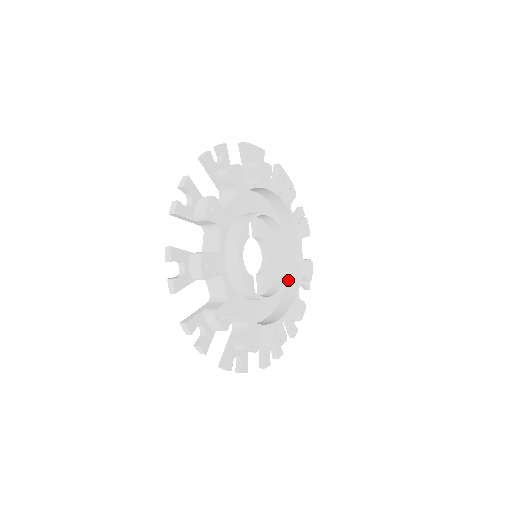
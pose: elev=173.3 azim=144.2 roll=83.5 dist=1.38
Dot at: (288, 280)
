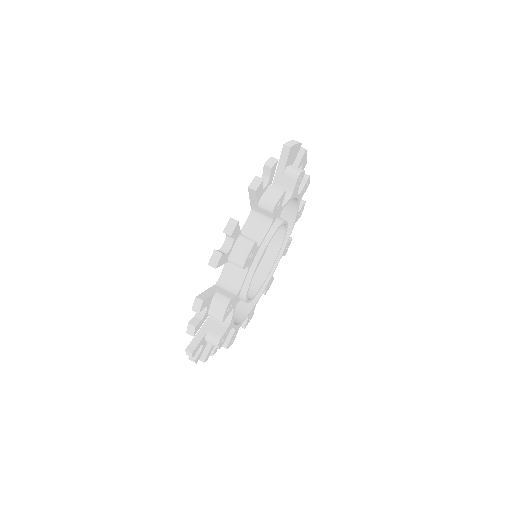
Dot at: occluded
